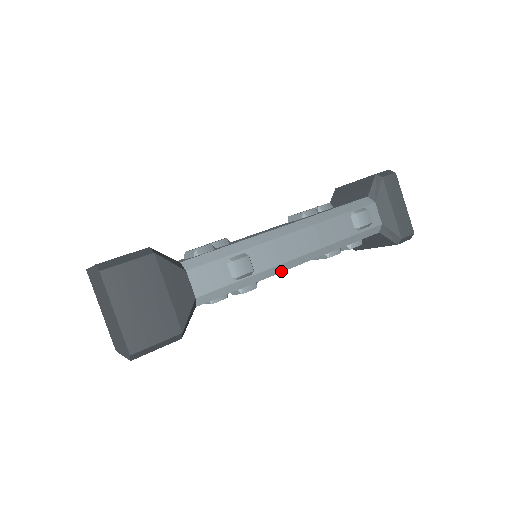
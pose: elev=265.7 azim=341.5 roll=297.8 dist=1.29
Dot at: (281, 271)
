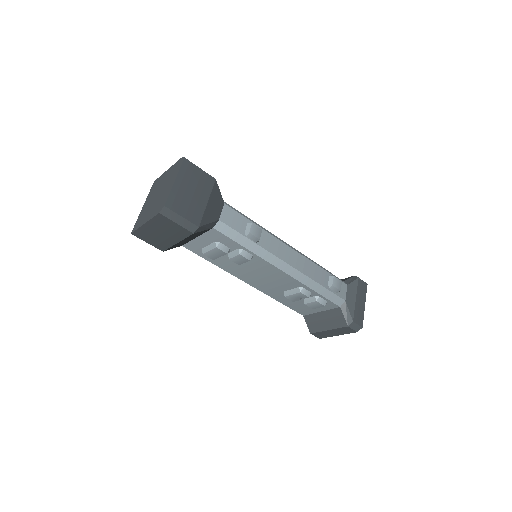
Dot at: (271, 263)
